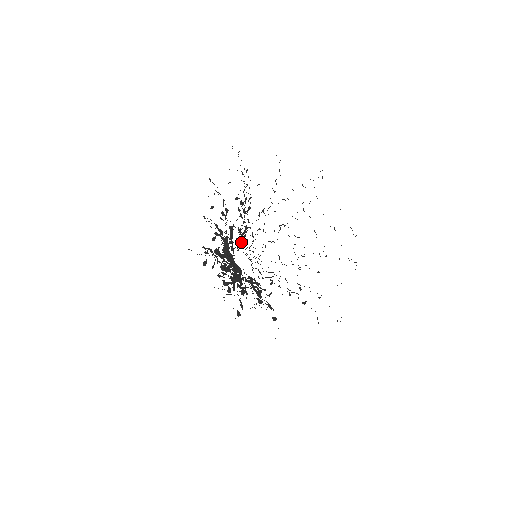
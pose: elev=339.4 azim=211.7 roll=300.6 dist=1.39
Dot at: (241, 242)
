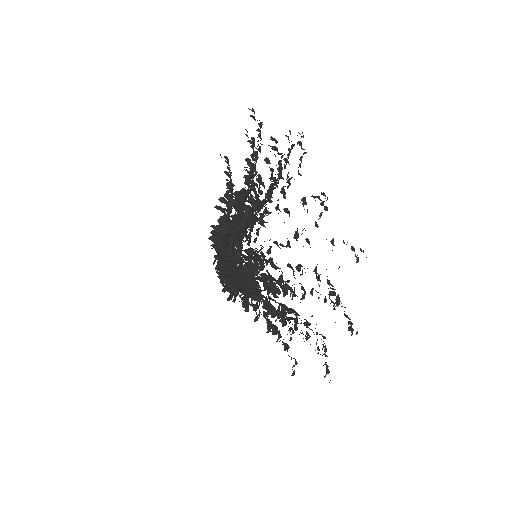
Dot at: occluded
